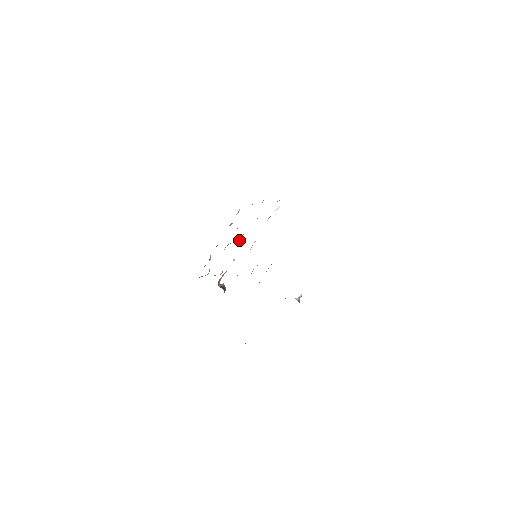
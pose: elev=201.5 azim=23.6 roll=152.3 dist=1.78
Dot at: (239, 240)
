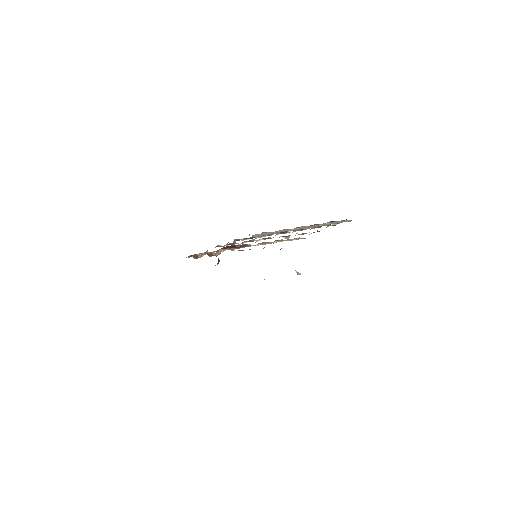
Dot at: (243, 243)
